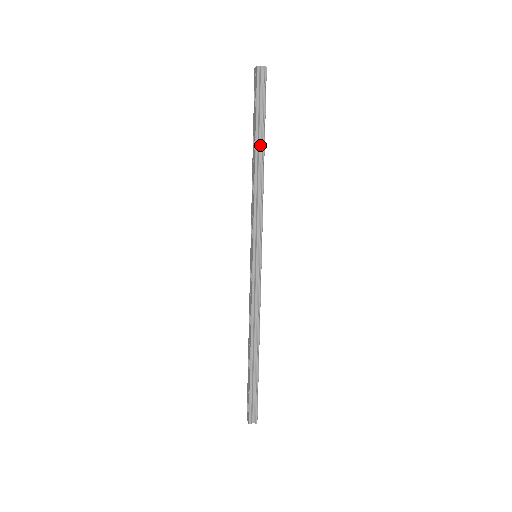
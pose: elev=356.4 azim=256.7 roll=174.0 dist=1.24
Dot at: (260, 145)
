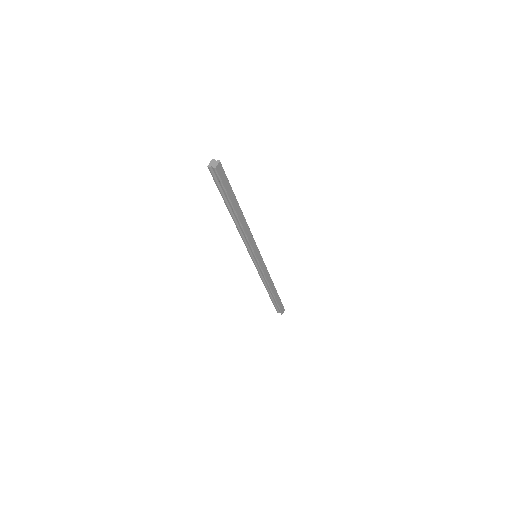
Dot at: (232, 209)
